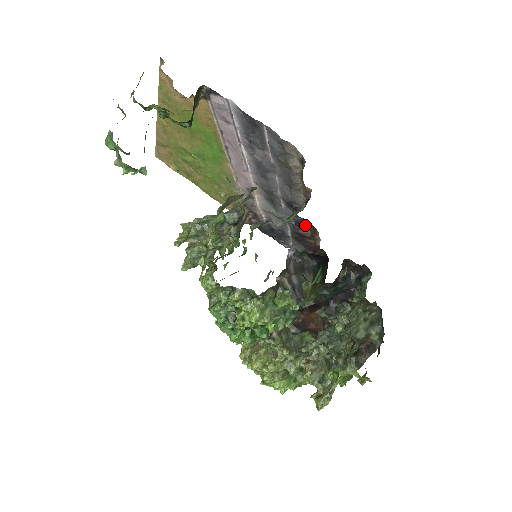
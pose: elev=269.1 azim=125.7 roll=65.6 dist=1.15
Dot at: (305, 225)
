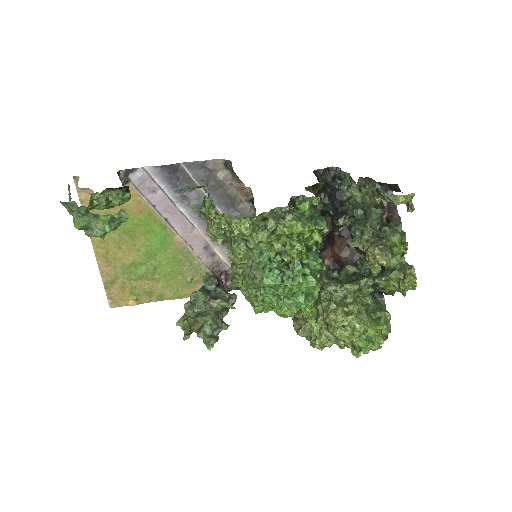
Dot at: occluded
